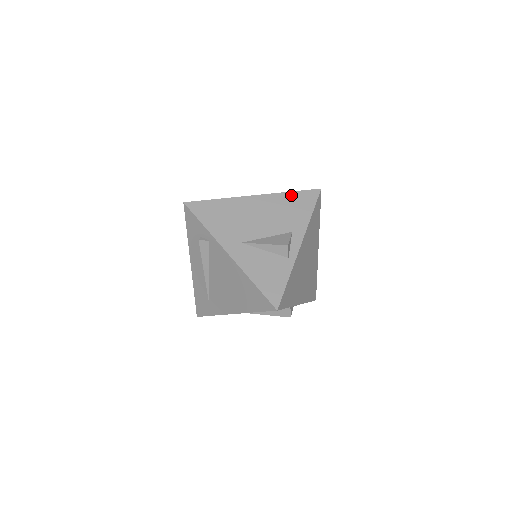
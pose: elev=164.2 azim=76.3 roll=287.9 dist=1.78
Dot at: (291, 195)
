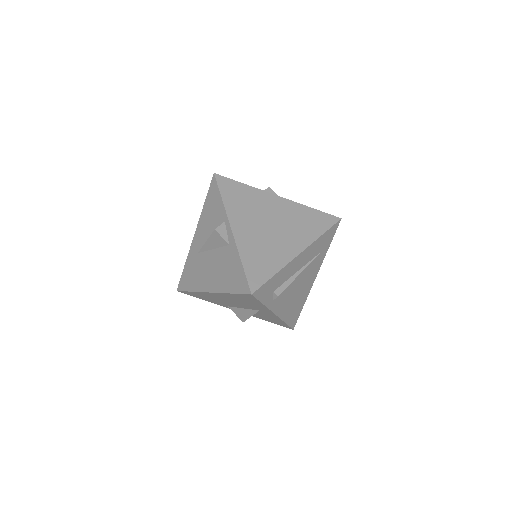
Dot at: occluded
